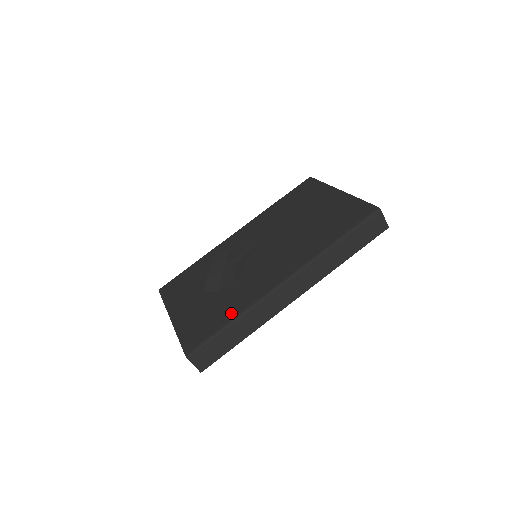
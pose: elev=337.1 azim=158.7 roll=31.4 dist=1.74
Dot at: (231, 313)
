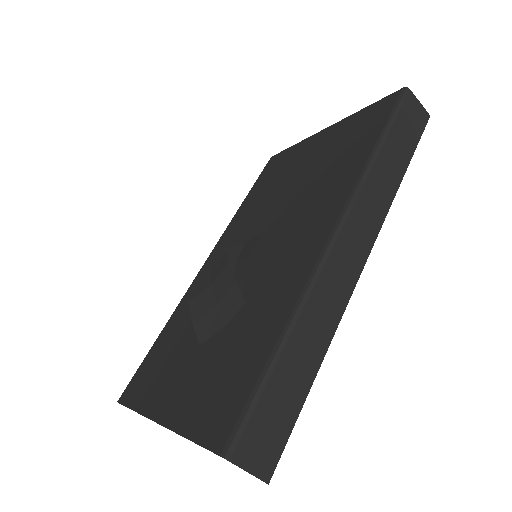
Dot at: (270, 332)
